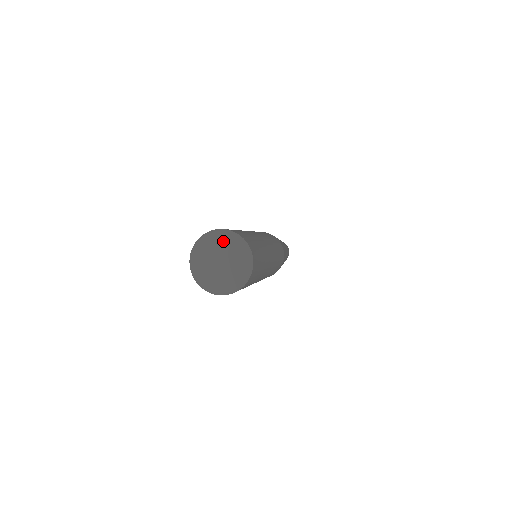
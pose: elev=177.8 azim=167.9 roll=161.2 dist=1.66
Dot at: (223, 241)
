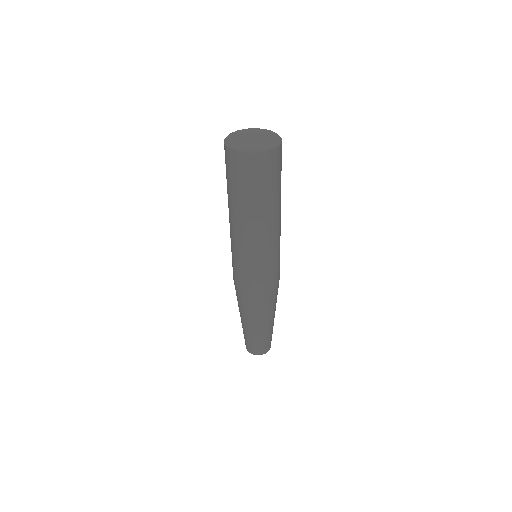
Dot at: (249, 132)
